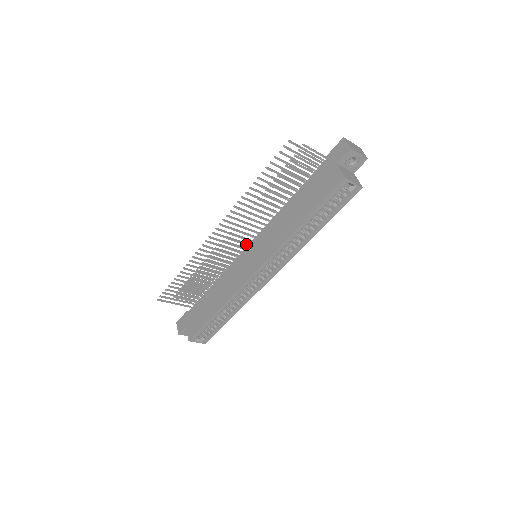
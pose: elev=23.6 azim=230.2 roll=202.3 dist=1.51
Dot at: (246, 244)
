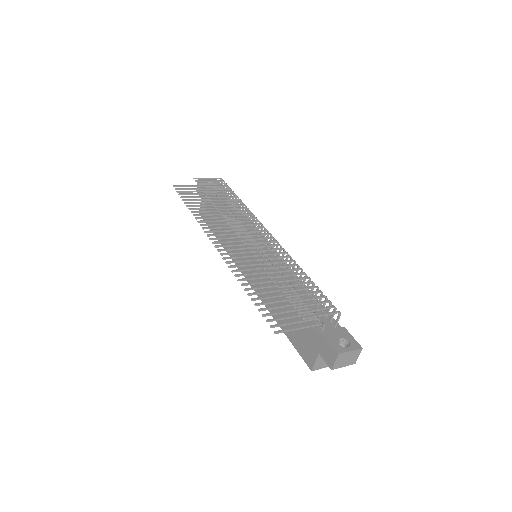
Dot at: occluded
